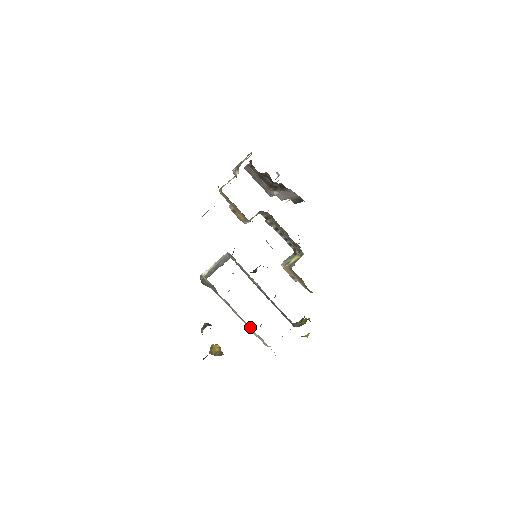
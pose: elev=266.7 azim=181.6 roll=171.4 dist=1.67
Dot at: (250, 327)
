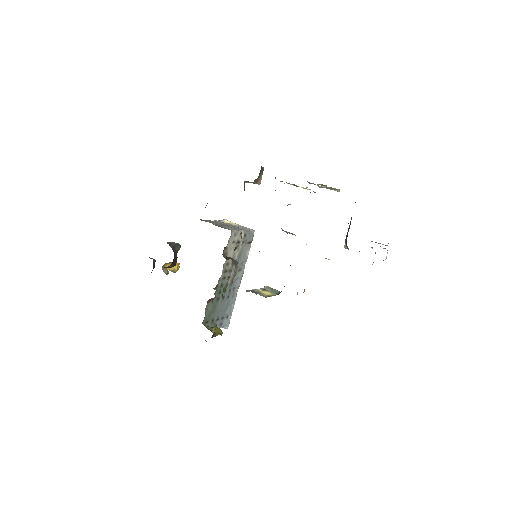
Dot at: occluded
